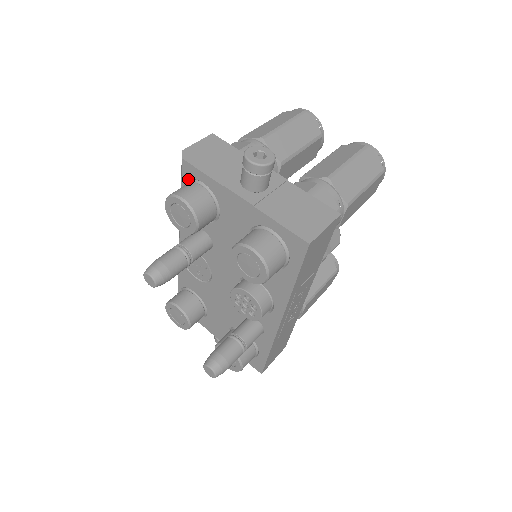
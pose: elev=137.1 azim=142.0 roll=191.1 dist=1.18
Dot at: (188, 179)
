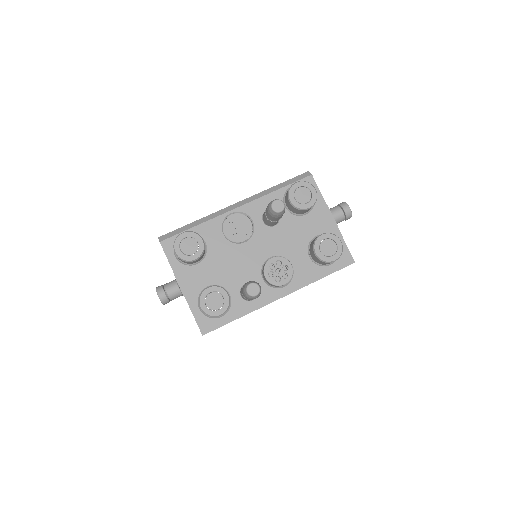
Dot at: occluded
